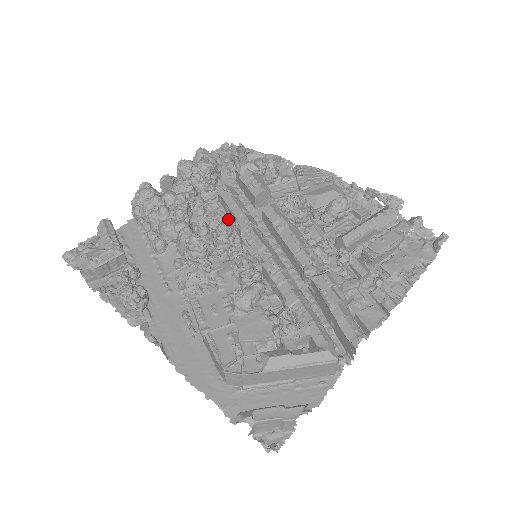
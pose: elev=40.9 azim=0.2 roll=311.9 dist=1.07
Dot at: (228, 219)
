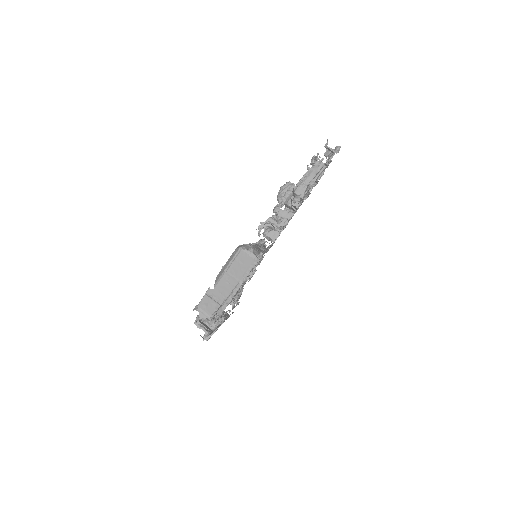
Dot at: occluded
